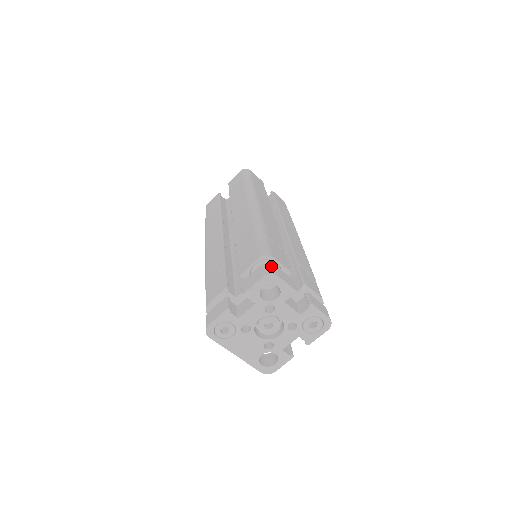
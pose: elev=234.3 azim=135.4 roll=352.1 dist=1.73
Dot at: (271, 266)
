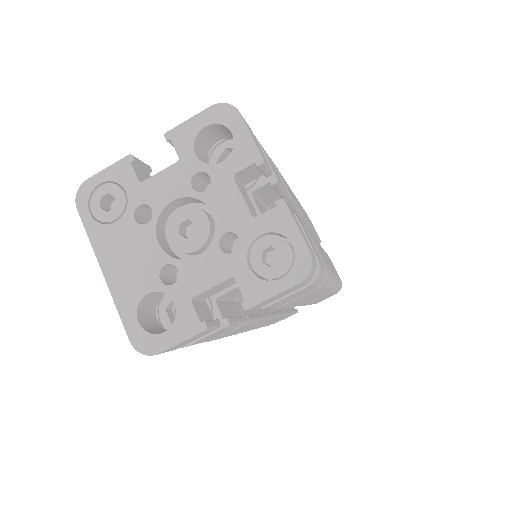
Dot at: occluded
